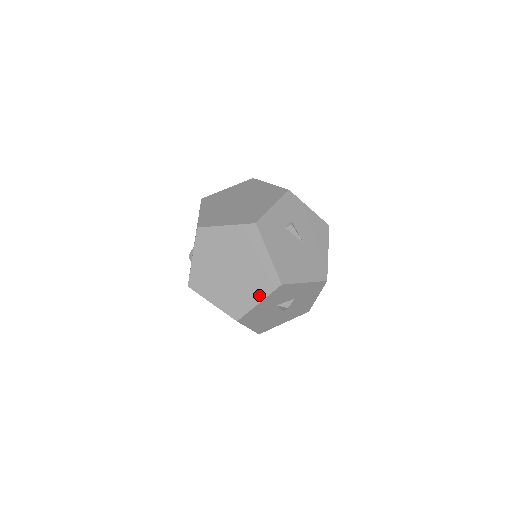
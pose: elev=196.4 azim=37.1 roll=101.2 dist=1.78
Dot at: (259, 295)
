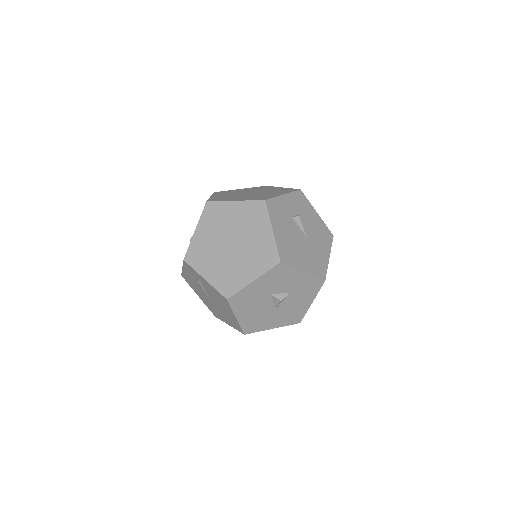
Dot at: (255, 272)
